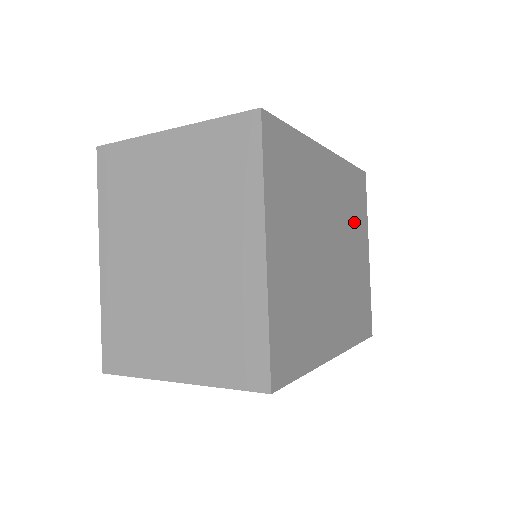
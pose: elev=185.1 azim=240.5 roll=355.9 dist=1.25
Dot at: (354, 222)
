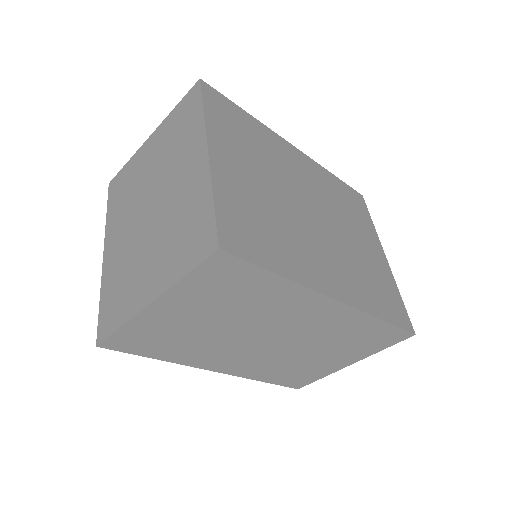
Dot at: (351, 217)
